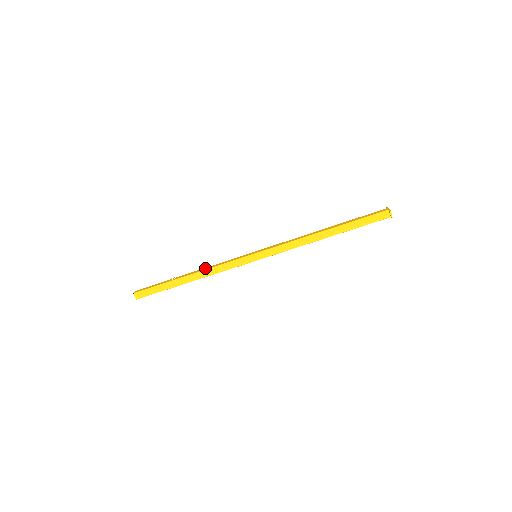
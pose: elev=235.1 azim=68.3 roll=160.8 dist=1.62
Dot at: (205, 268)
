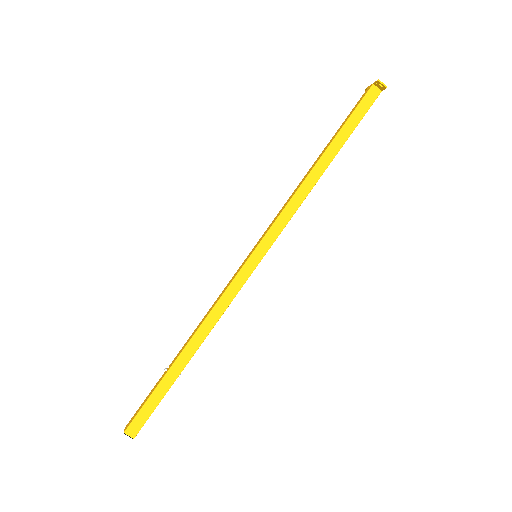
Dot at: (200, 322)
